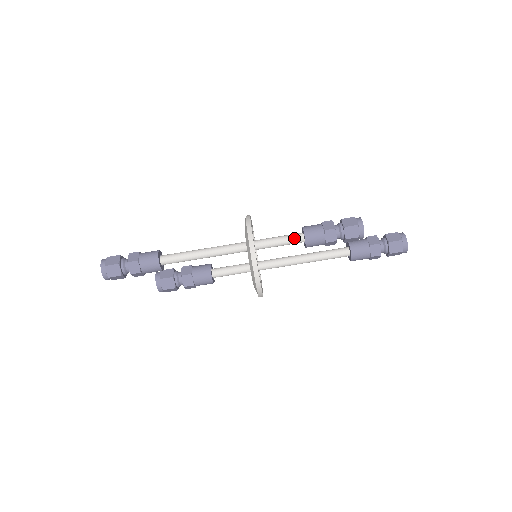
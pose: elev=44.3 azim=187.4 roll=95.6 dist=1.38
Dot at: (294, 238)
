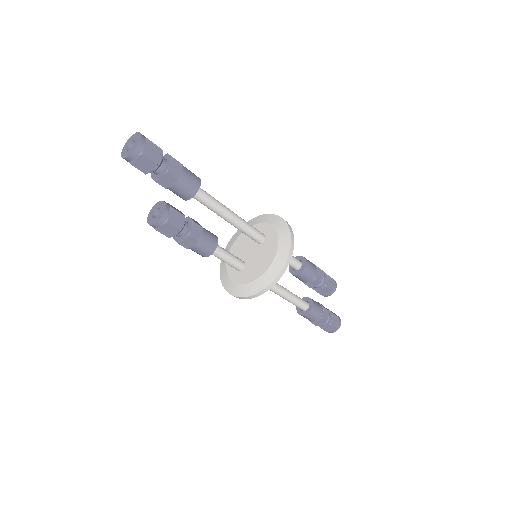
Dot at: (296, 259)
